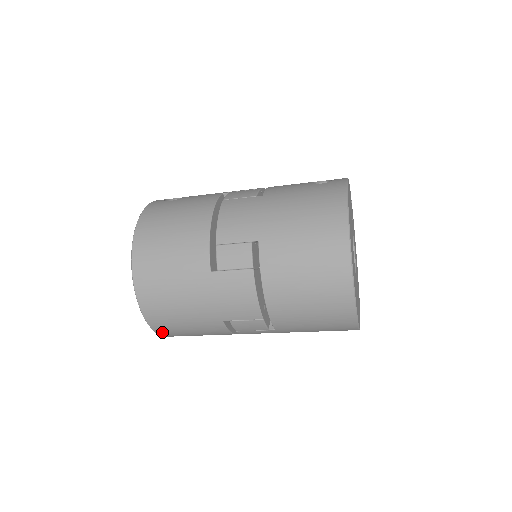
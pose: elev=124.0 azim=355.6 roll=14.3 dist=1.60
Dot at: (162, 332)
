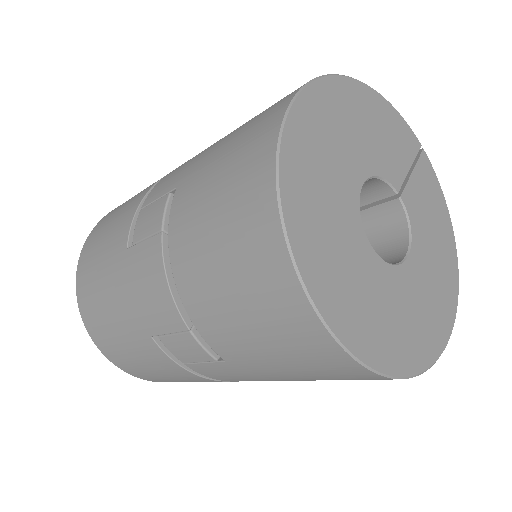
Dot at: (118, 363)
